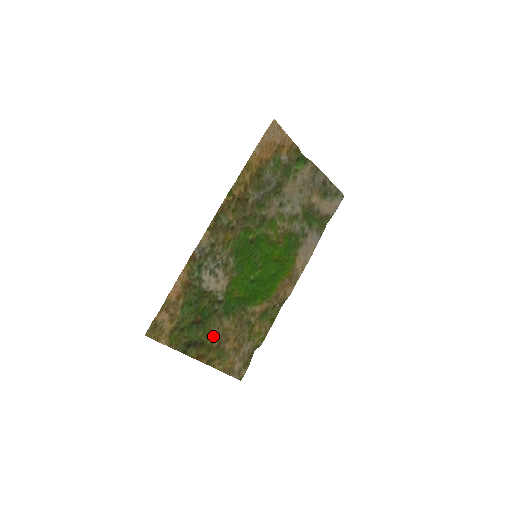
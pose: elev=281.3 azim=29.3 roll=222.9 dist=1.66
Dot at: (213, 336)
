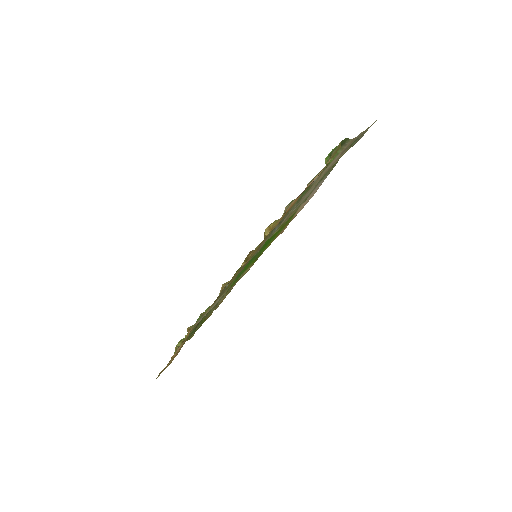
Dot at: occluded
